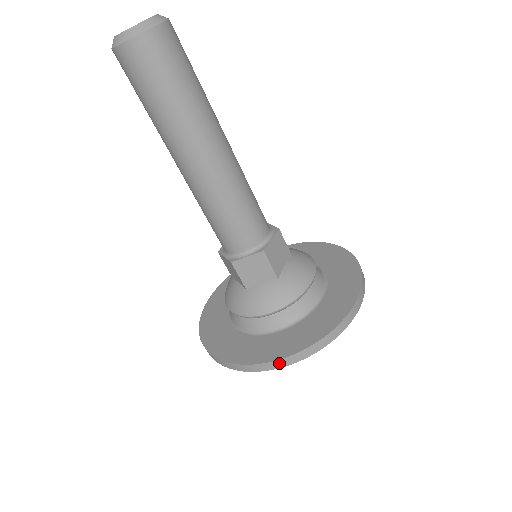
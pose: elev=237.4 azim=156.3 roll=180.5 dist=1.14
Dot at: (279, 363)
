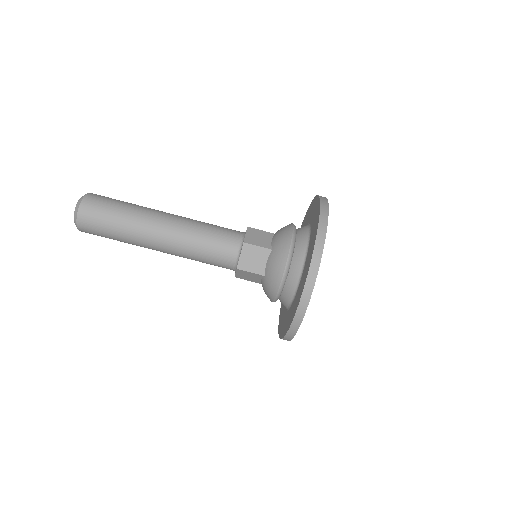
Dot at: (308, 285)
